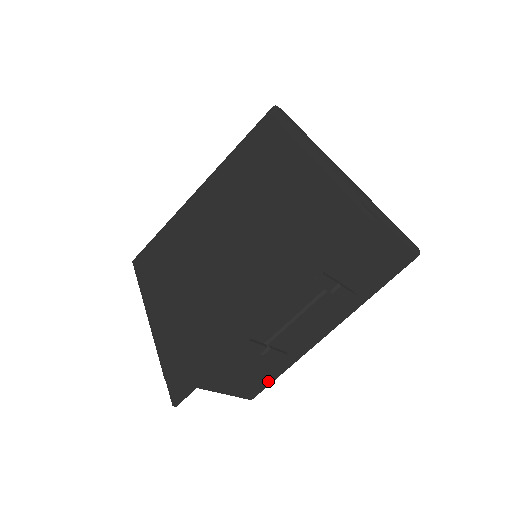
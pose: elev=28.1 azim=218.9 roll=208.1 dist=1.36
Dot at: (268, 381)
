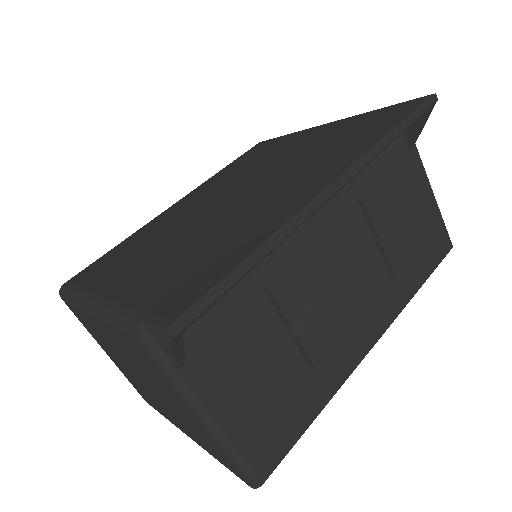
Dot at: (291, 435)
